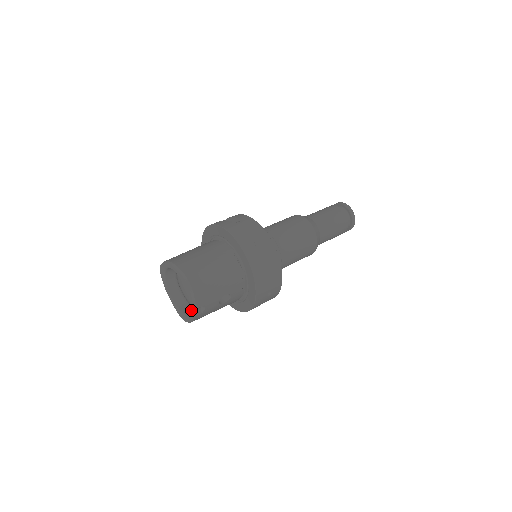
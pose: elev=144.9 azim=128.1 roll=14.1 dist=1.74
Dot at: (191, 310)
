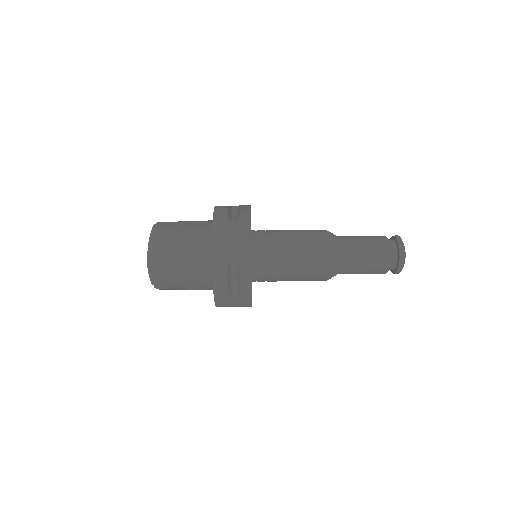
Dot at: occluded
